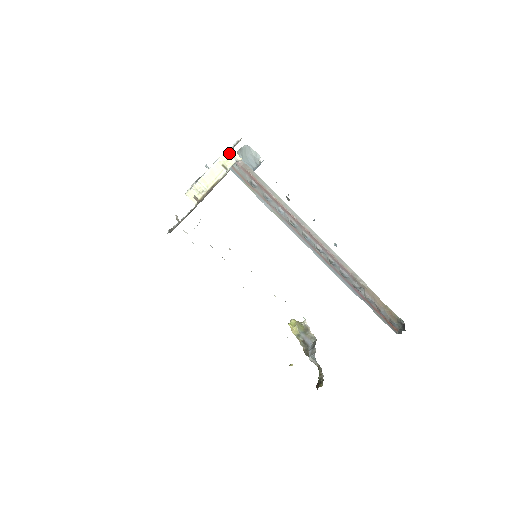
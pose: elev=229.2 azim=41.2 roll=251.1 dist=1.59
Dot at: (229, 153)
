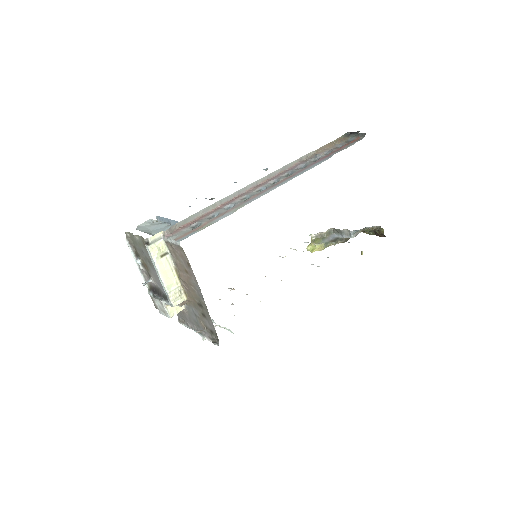
Dot at: (151, 244)
